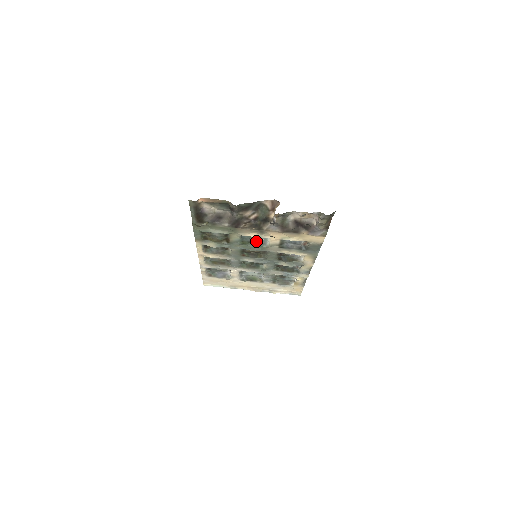
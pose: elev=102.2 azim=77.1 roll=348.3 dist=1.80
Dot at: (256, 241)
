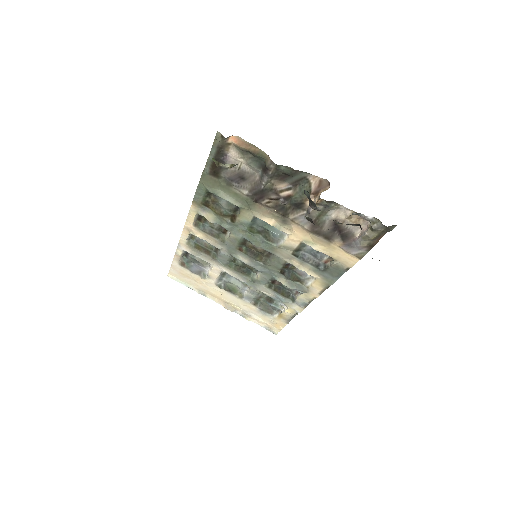
Dot at: (268, 234)
